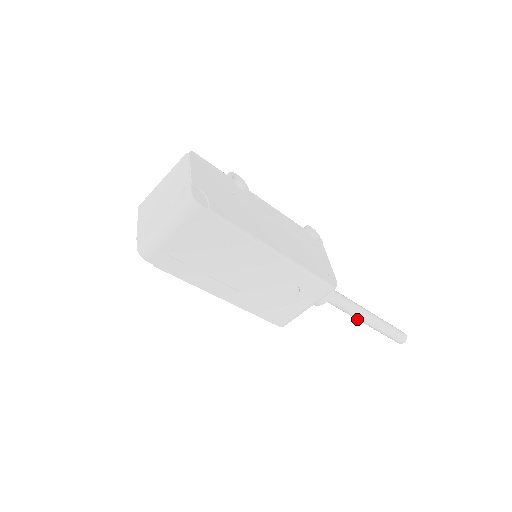
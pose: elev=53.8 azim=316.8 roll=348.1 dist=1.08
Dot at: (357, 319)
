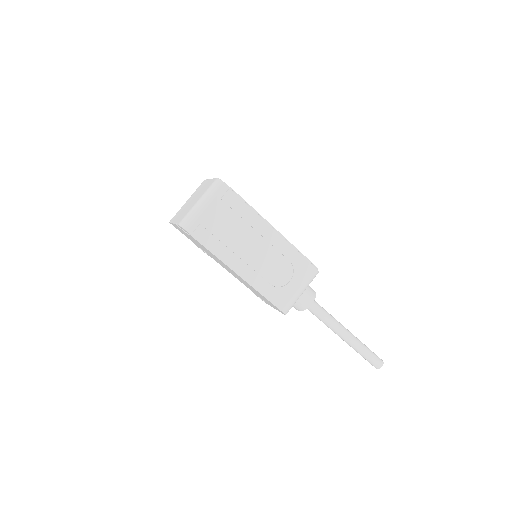
Dot at: (339, 334)
